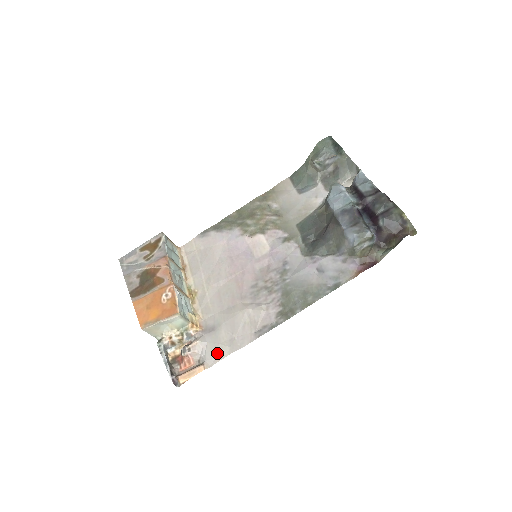
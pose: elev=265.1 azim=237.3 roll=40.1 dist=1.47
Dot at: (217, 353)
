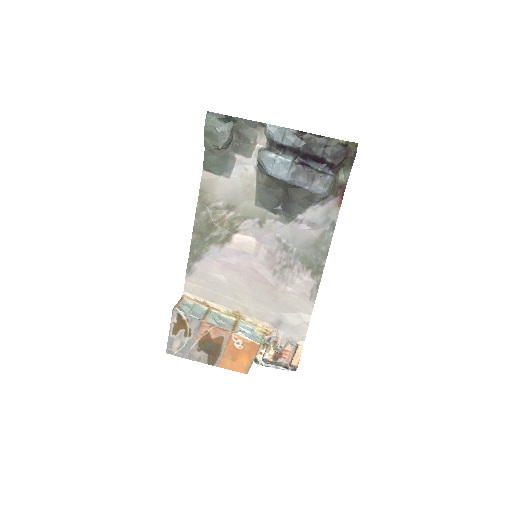
Dot at: (300, 332)
